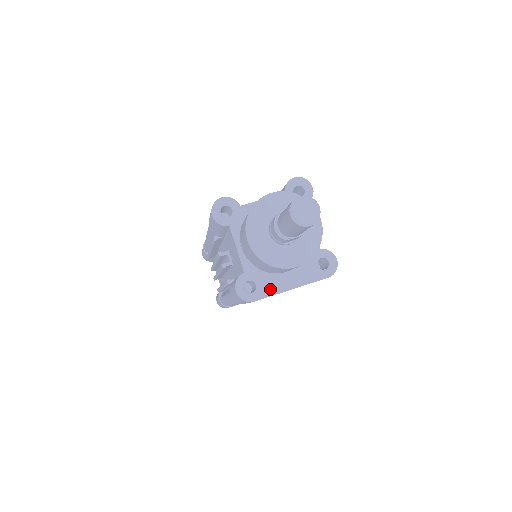
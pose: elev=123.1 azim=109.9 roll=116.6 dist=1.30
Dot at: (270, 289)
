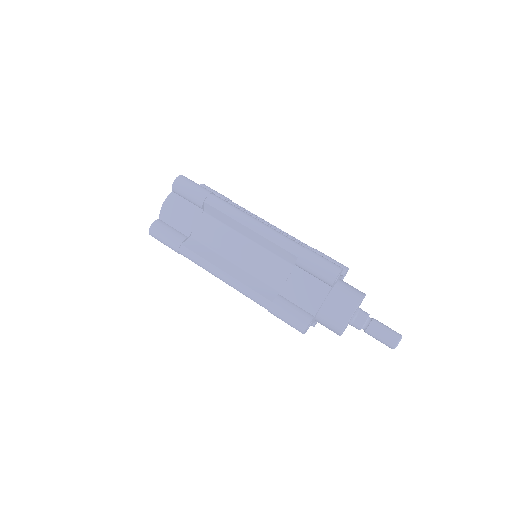
Dot at: occluded
